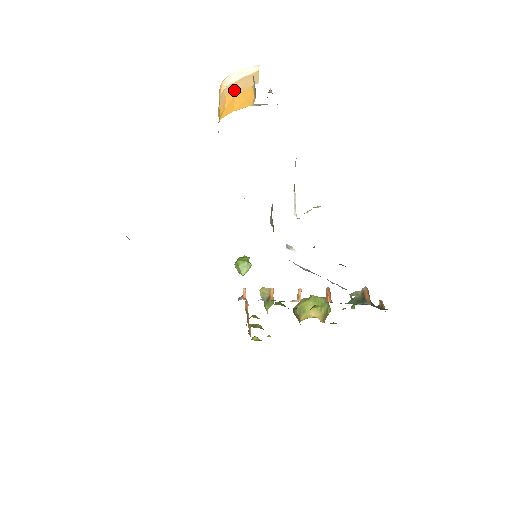
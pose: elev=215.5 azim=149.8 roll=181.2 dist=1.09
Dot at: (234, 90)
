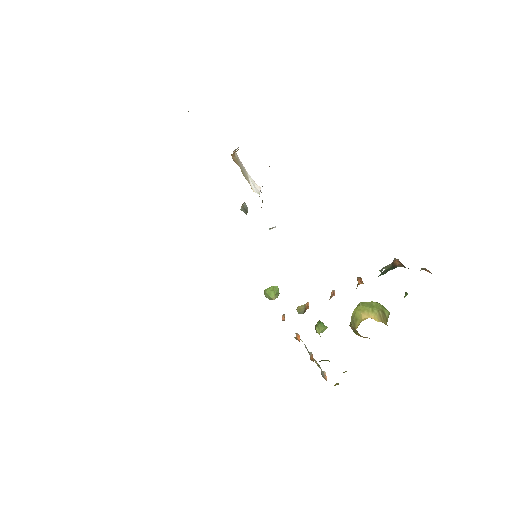
Dot at: occluded
